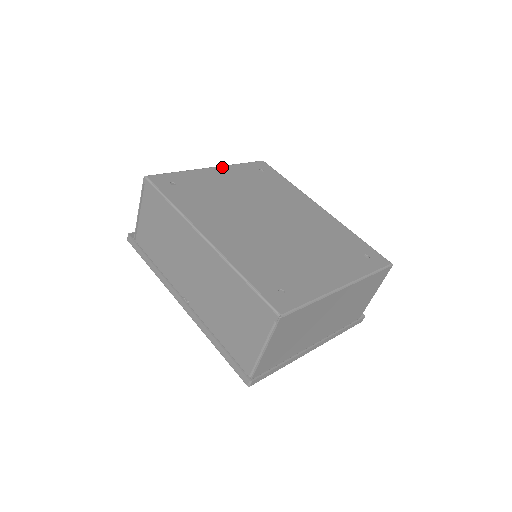
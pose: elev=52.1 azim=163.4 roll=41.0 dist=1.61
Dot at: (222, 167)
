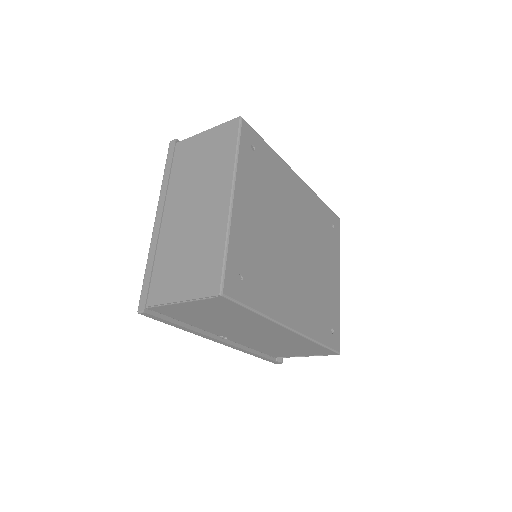
Dot at: (237, 184)
